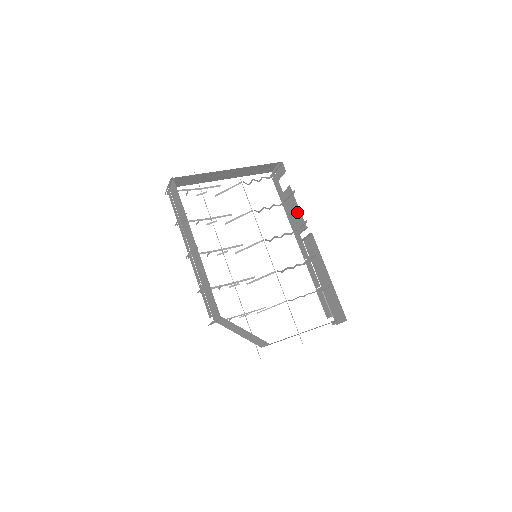
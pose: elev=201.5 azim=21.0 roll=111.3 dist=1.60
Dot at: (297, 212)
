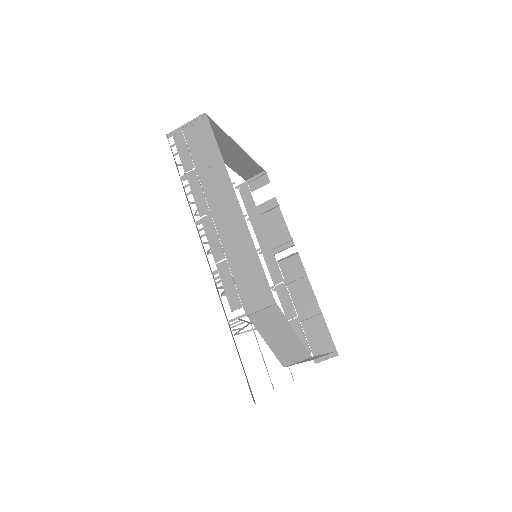
Dot at: (281, 227)
